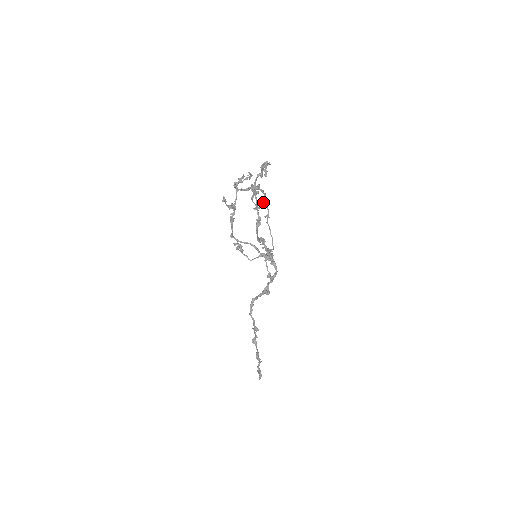
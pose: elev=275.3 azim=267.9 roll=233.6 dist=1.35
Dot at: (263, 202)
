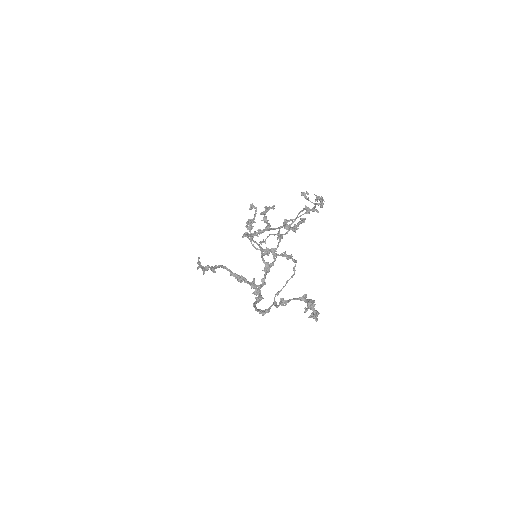
Dot at: (315, 203)
